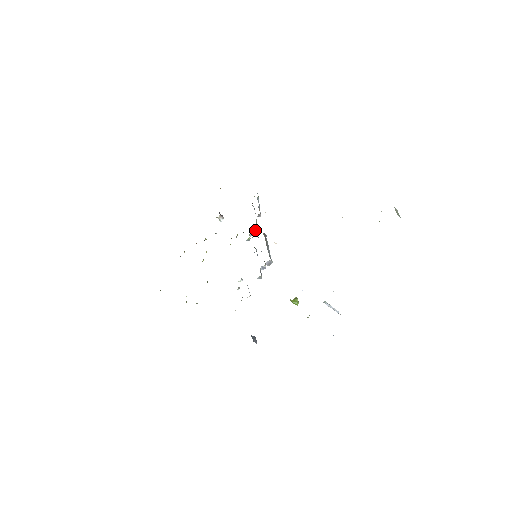
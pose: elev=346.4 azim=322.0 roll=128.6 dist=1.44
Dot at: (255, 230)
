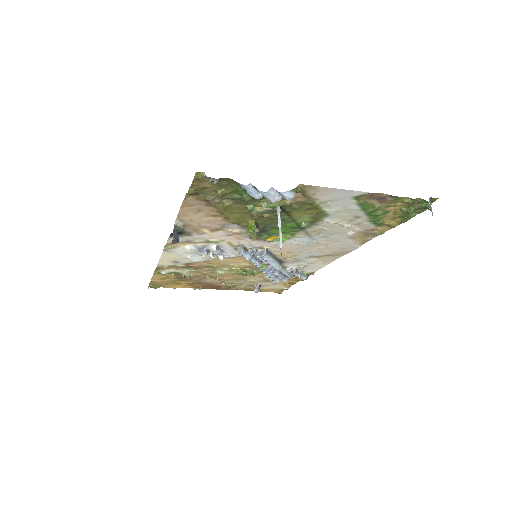
Dot at: occluded
